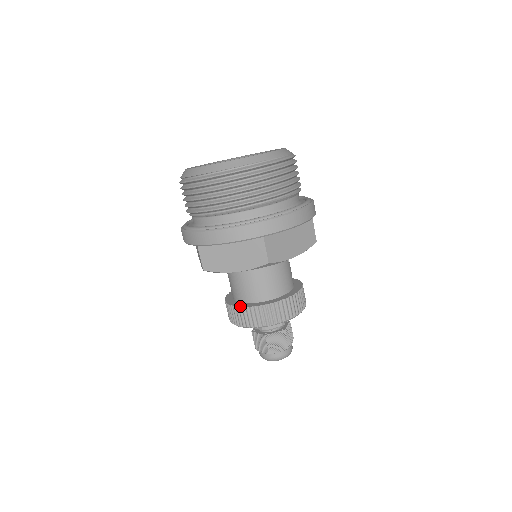
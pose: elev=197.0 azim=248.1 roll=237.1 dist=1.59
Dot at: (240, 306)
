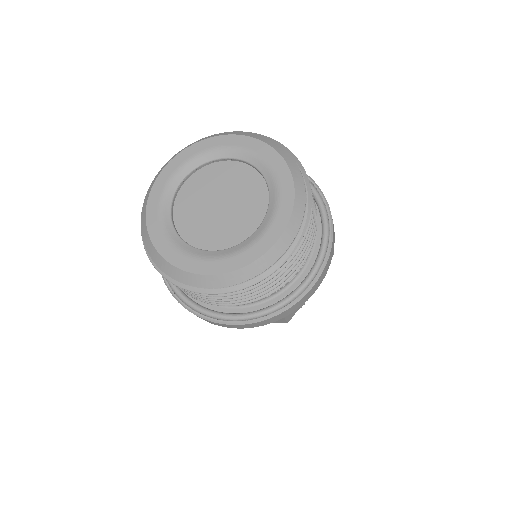
Dot at: occluded
